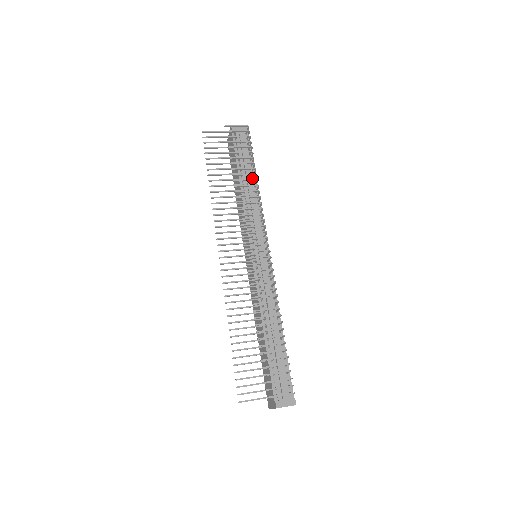
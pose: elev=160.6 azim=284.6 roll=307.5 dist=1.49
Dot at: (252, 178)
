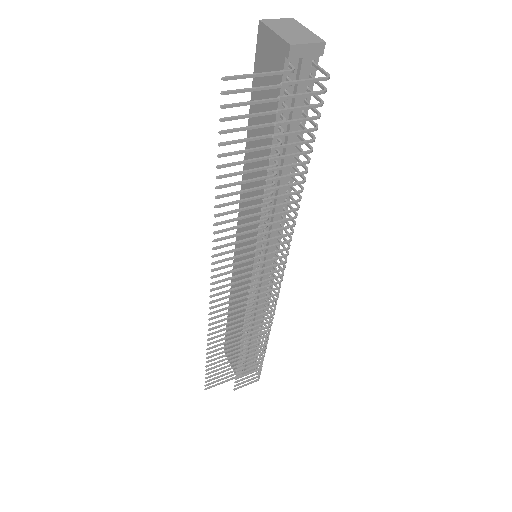
Dot at: (291, 160)
